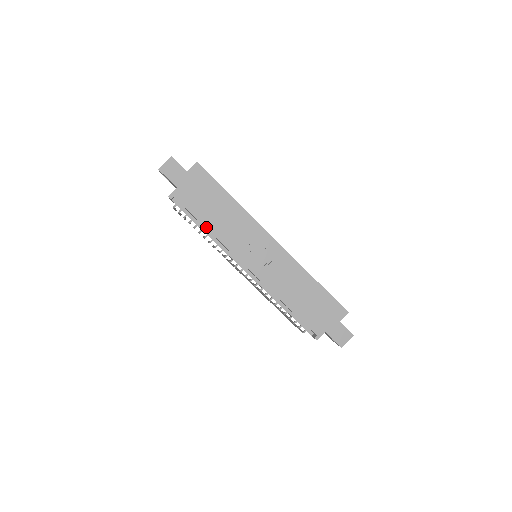
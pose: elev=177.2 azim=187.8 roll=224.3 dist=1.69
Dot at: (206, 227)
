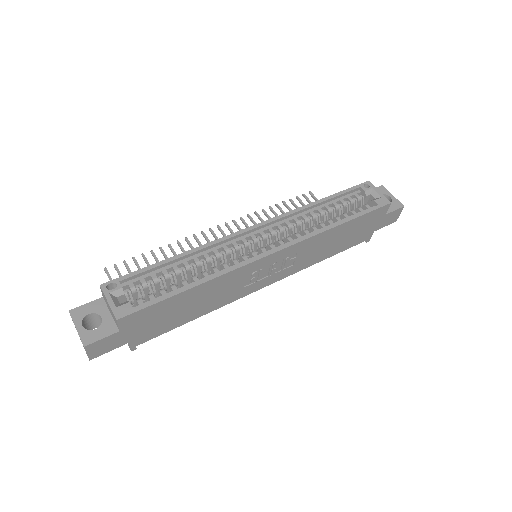
Dot at: (196, 318)
